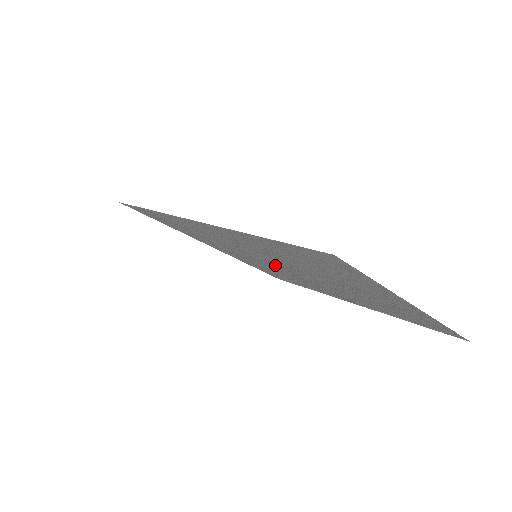
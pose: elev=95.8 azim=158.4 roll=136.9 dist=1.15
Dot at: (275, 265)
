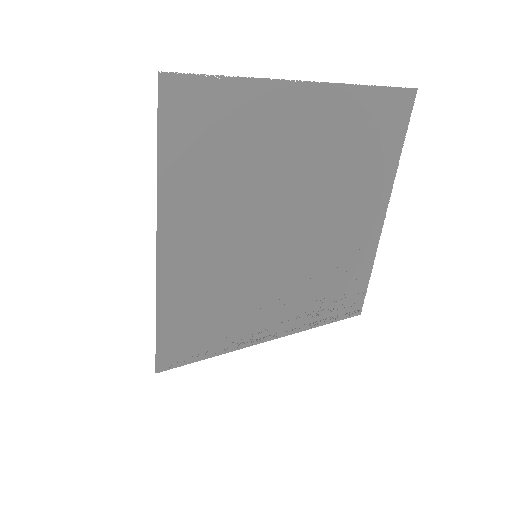
Dot at: (279, 249)
